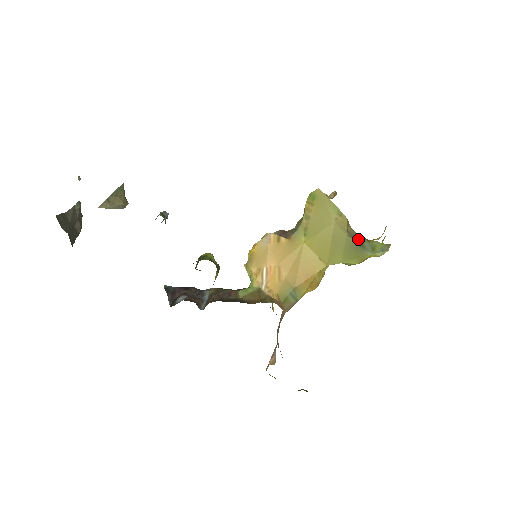
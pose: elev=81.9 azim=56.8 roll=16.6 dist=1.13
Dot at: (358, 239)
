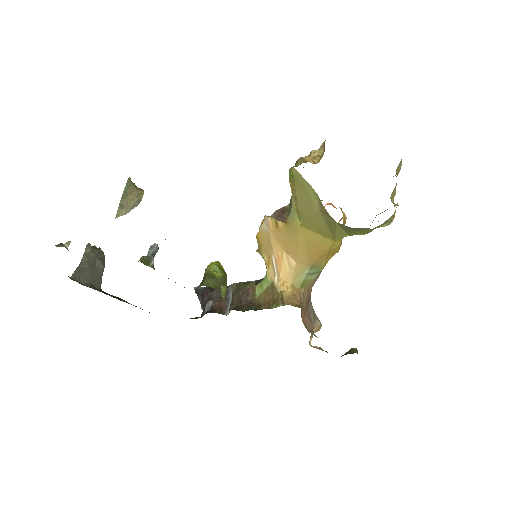
Dot at: occluded
